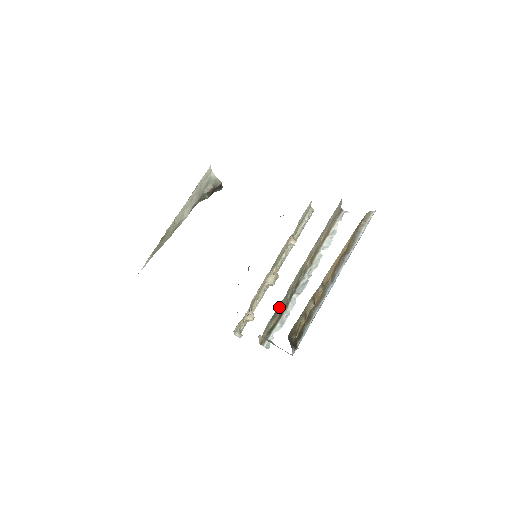
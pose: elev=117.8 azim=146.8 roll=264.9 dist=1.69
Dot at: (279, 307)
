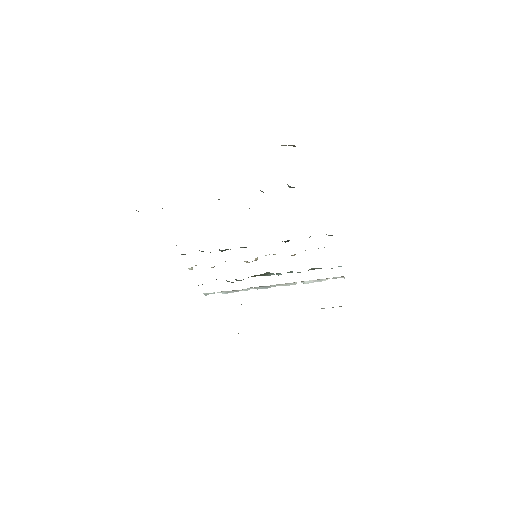
Dot at: occluded
